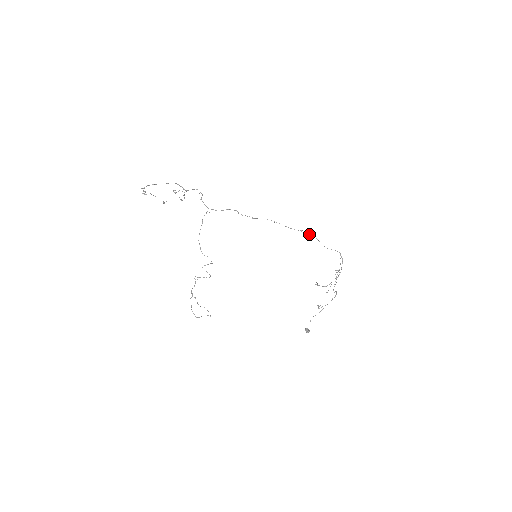
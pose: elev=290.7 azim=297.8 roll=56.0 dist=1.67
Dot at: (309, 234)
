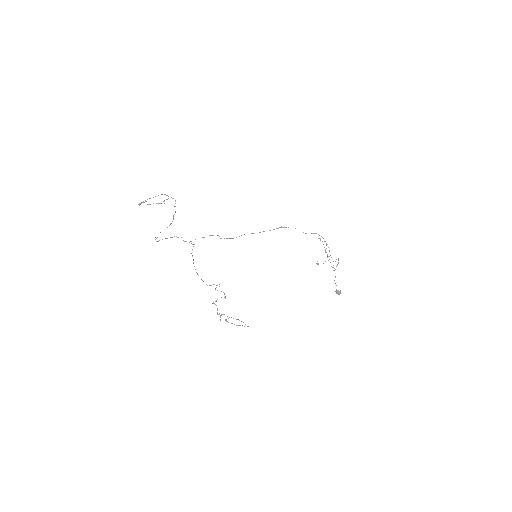
Dot at: occluded
